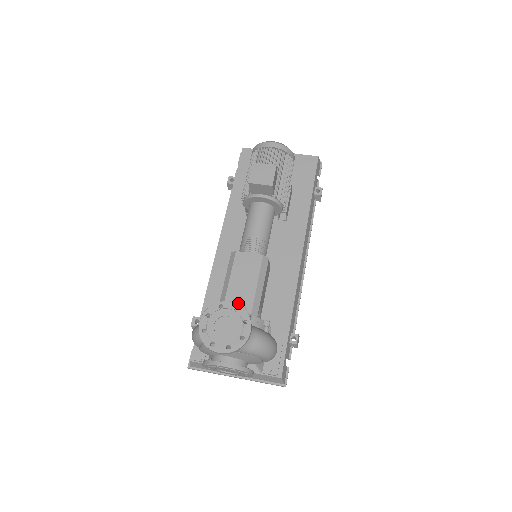
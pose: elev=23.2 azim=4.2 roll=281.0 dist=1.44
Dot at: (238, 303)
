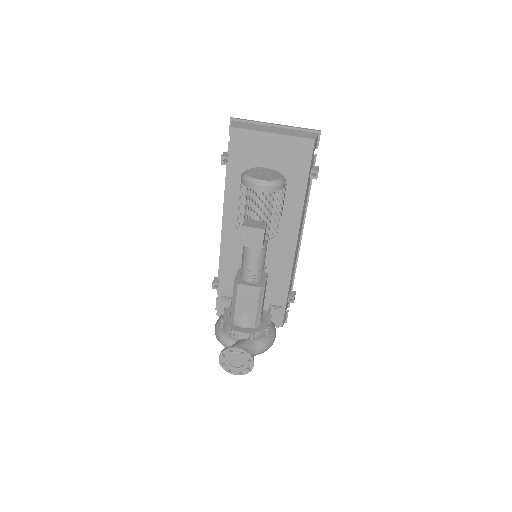
Dot at: (244, 320)
